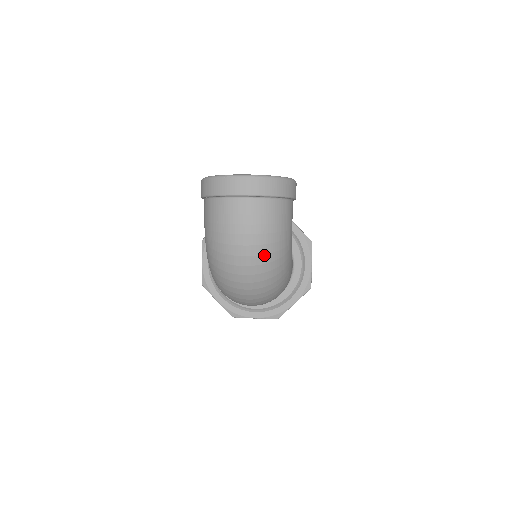
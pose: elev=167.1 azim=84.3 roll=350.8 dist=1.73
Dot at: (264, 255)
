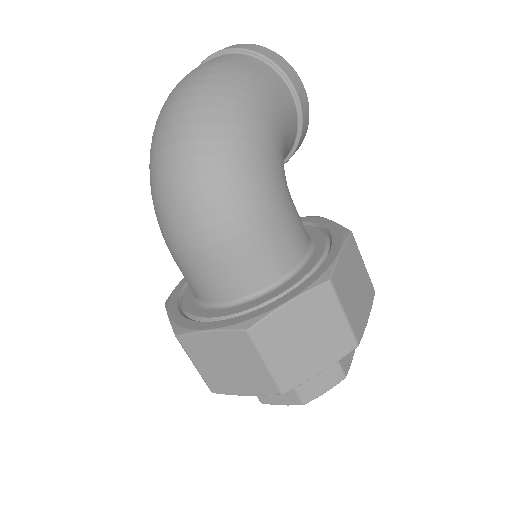
Dot at: (208, 85)
